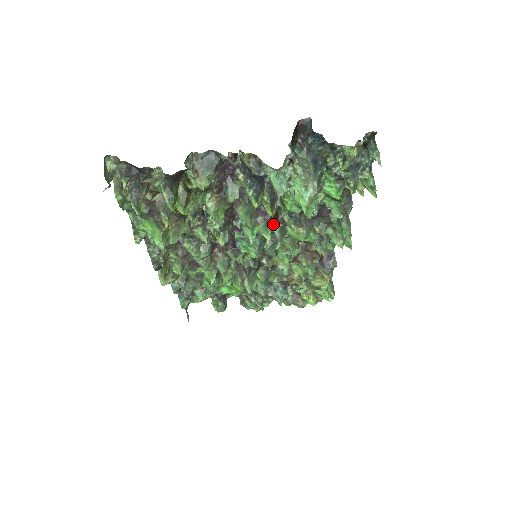
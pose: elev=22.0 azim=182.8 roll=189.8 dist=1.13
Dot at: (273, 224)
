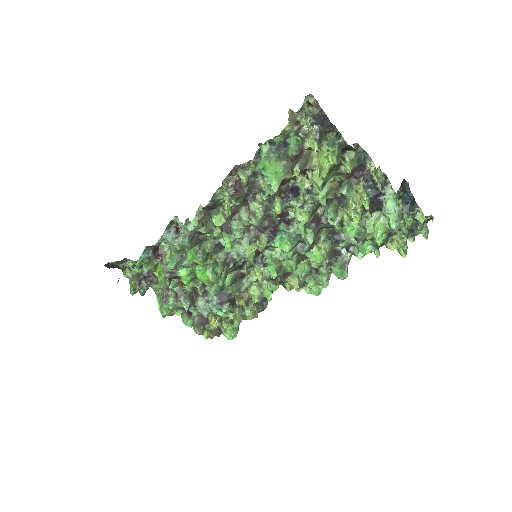
Dot at: occluded
